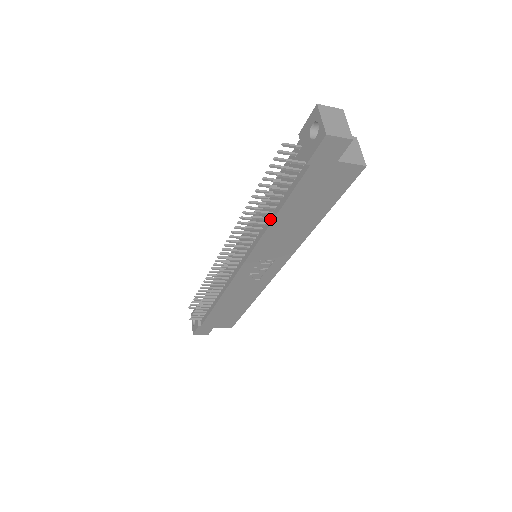
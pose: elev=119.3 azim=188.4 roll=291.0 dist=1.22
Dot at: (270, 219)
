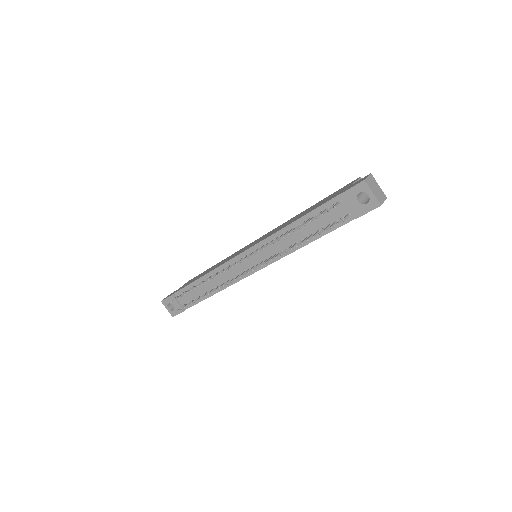
Dot at: (301, 244)
